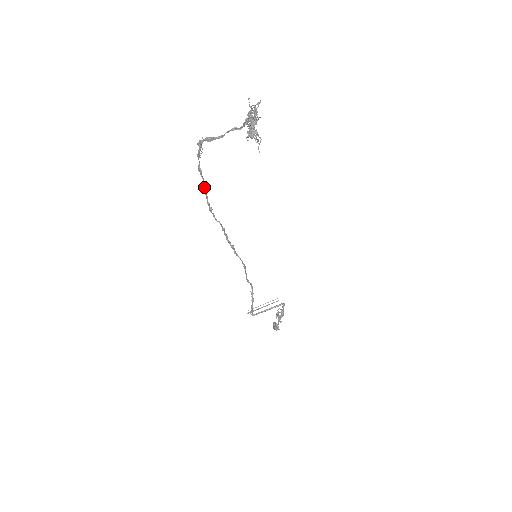
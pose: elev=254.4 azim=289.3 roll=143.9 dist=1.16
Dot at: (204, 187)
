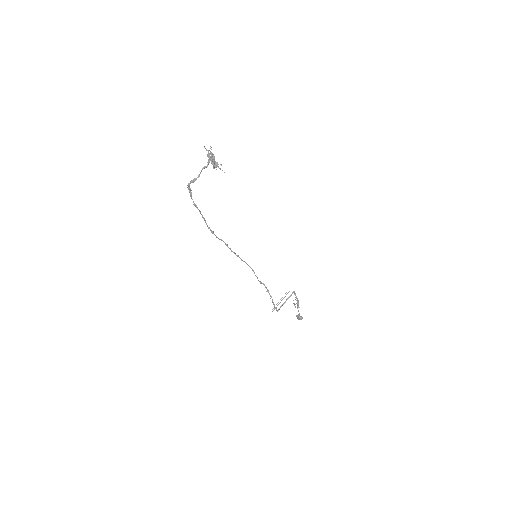
Dot at: (202, 217)
